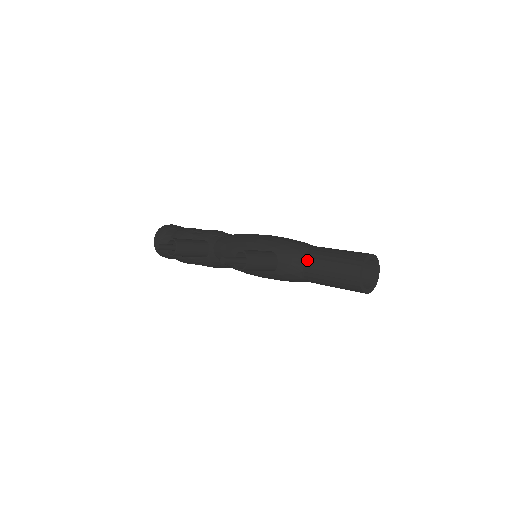
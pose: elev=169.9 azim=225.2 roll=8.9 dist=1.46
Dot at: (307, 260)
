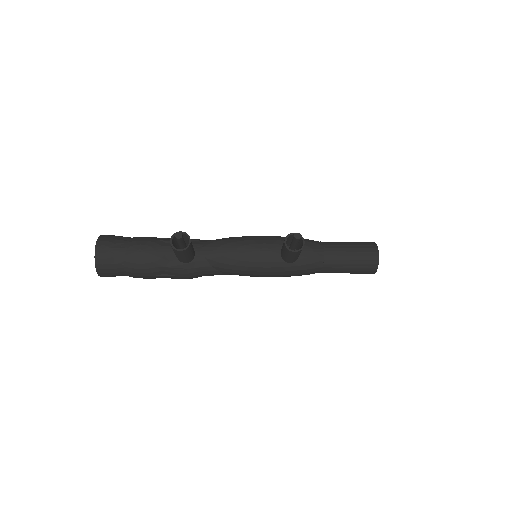
Dot at: (327, 249)
